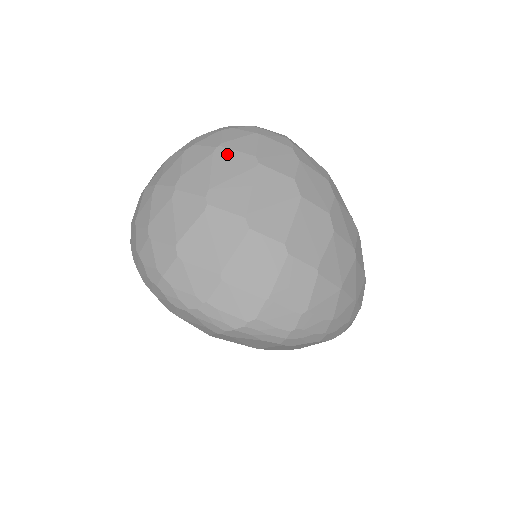
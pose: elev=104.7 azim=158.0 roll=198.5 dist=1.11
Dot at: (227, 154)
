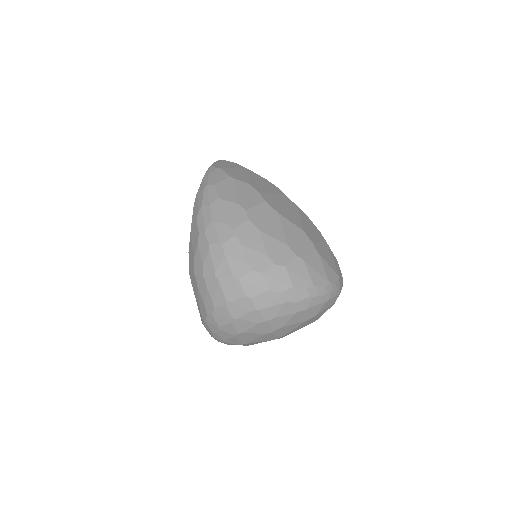
Dot at: (311, 320)
